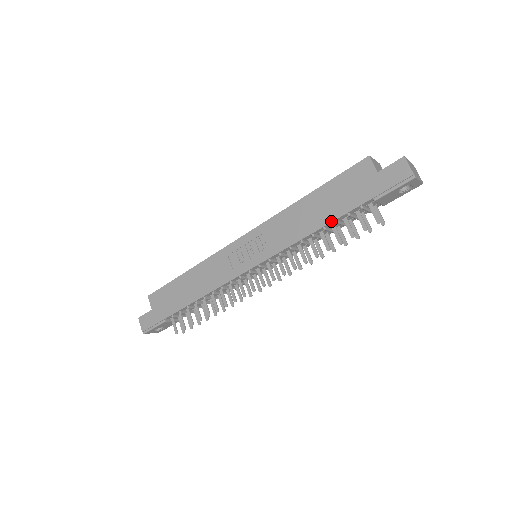
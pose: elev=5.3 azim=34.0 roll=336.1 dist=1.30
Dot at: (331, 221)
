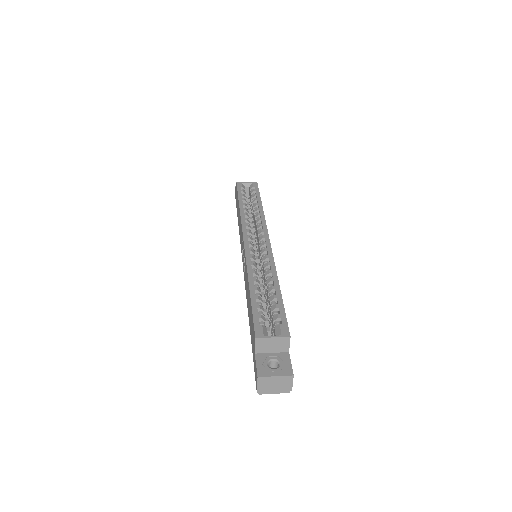
Dot at: (249, 323)
